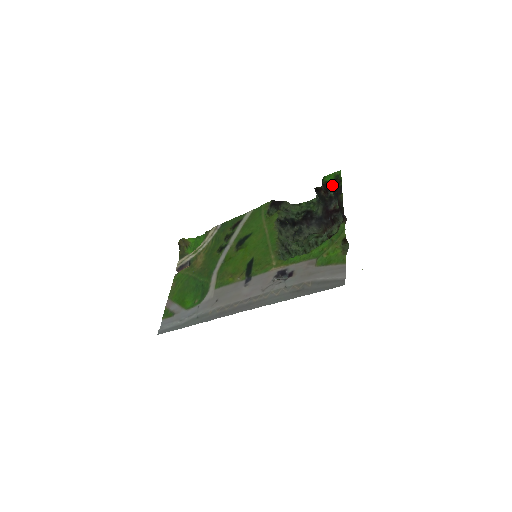
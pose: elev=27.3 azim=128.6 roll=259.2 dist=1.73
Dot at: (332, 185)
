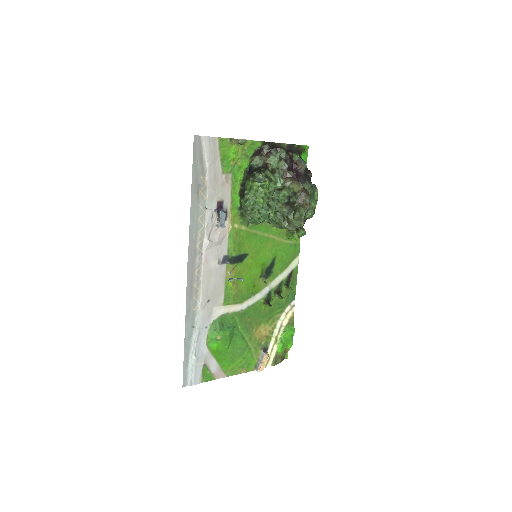
Dot at: occluded
